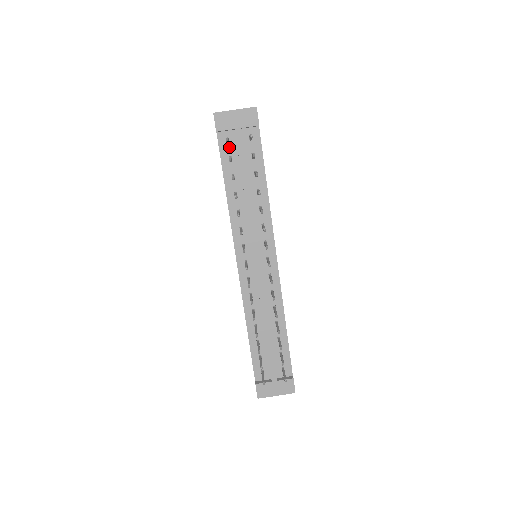
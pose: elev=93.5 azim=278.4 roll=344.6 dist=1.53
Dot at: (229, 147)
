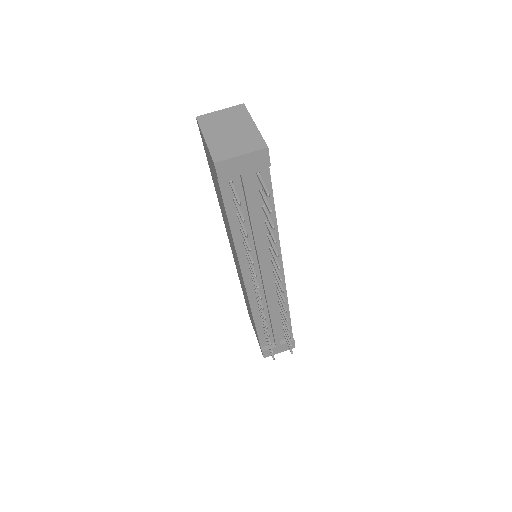
Dot at: occluded
